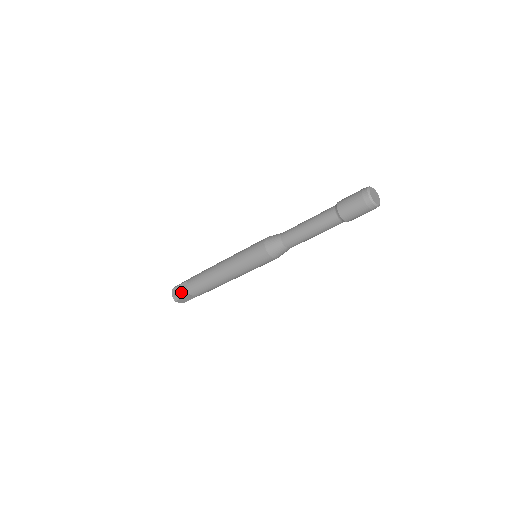
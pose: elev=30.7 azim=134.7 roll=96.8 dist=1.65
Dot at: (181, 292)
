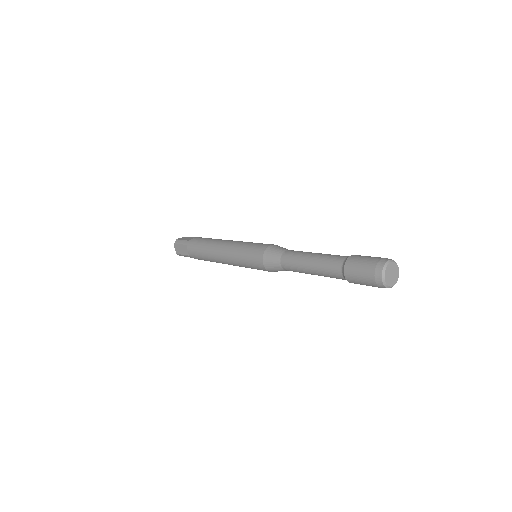
Dot at: (184, 254)
